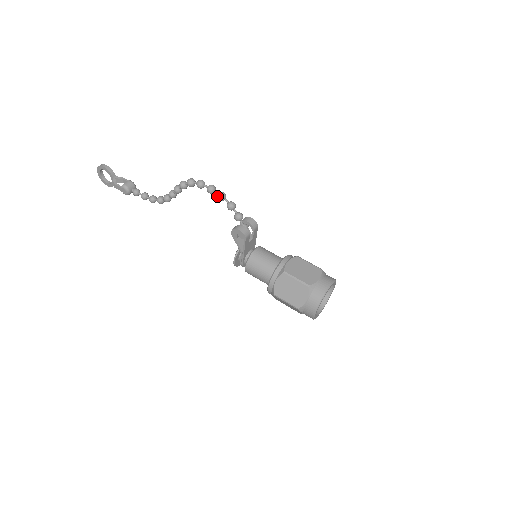
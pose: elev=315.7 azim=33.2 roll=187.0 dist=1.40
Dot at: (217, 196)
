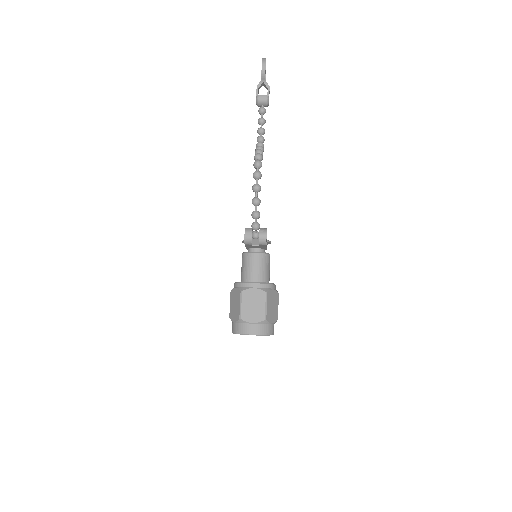
Dot at: (253, 198)
